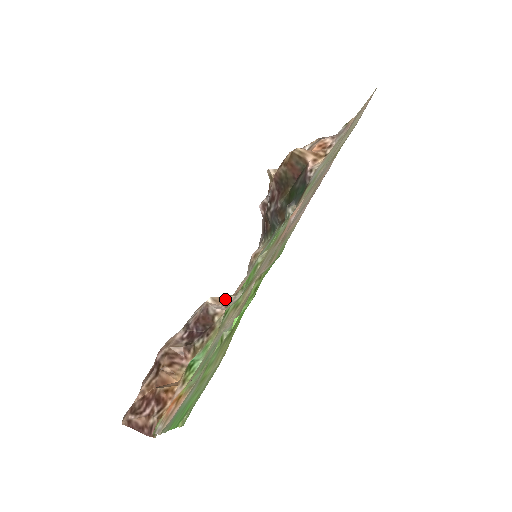
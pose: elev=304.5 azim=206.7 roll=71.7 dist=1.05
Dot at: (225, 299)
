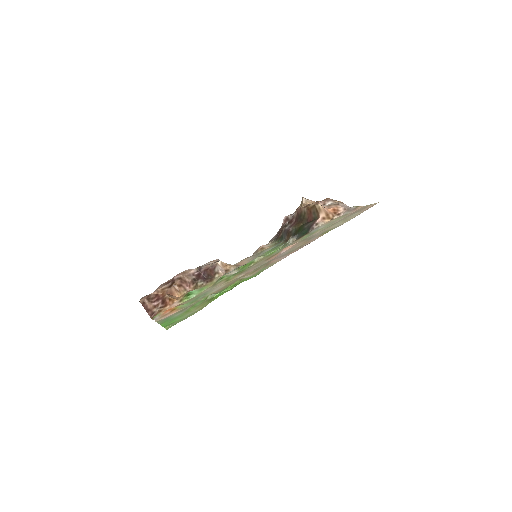
Dot at: (228, 267)
